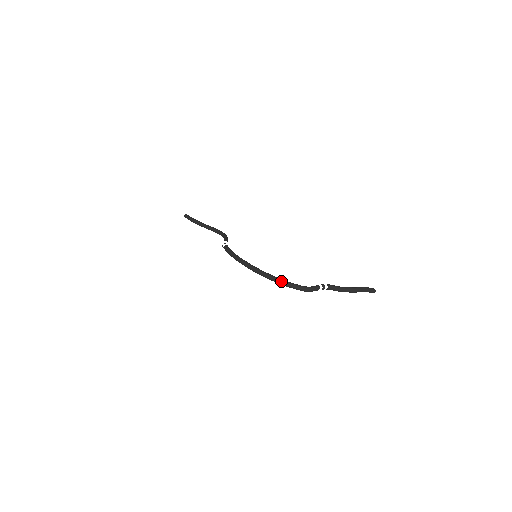
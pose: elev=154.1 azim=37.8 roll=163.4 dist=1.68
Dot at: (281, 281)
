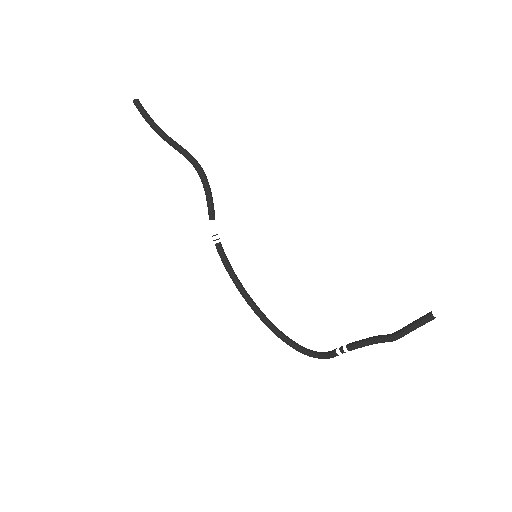
Dot at: occluded
